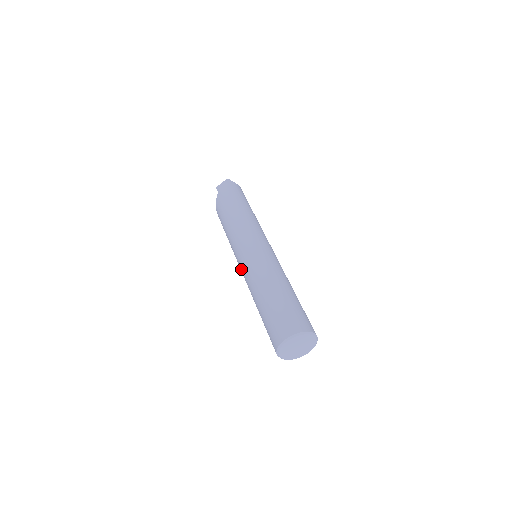
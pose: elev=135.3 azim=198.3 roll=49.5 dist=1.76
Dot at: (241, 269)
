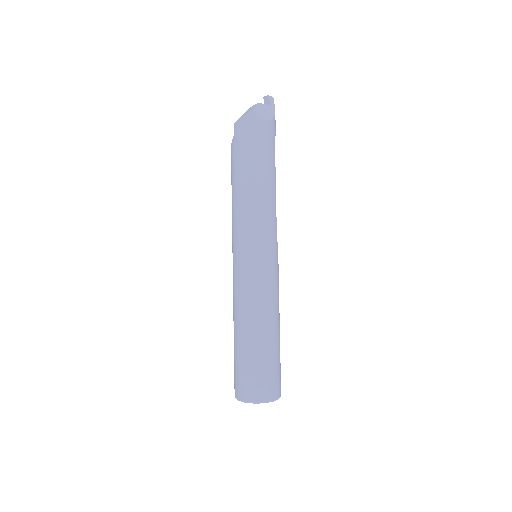
Dot at: occluded
